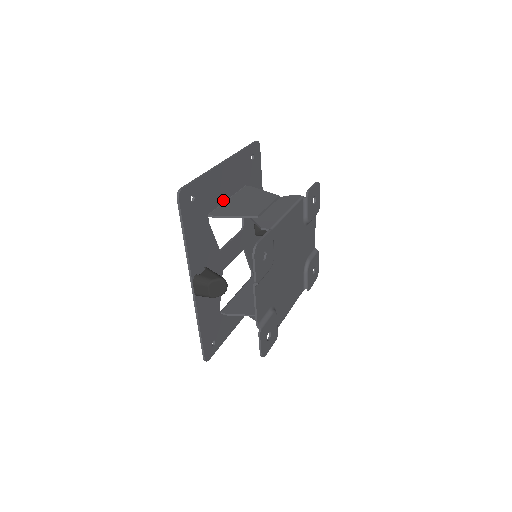
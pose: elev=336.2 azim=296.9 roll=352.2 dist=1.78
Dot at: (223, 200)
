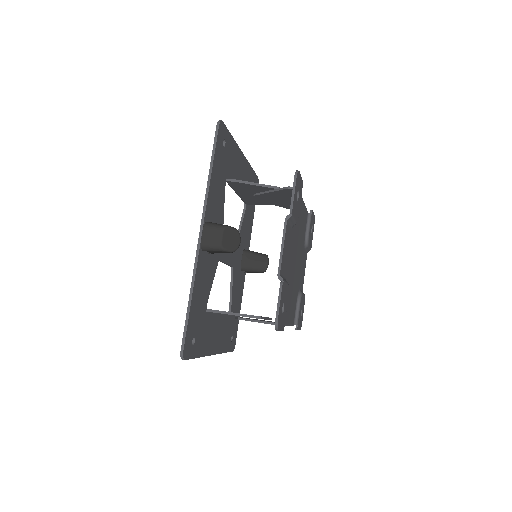
Dot at: occluded
